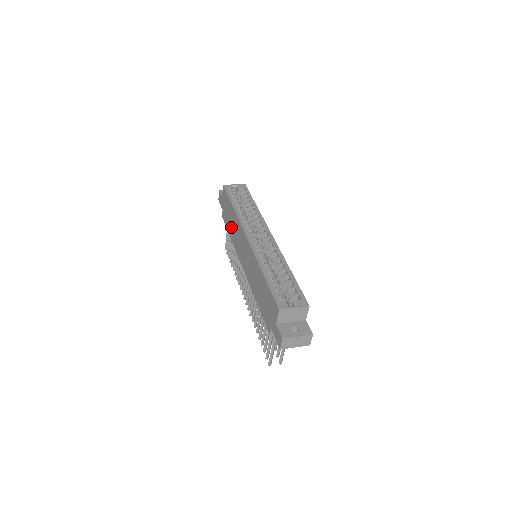
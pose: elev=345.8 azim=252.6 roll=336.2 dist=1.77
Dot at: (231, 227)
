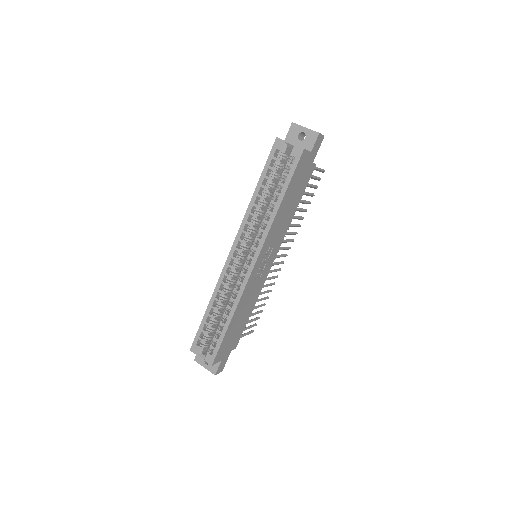
Dot at: occluded
